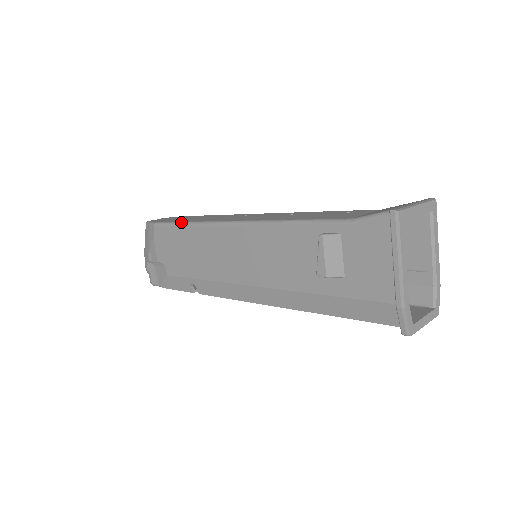
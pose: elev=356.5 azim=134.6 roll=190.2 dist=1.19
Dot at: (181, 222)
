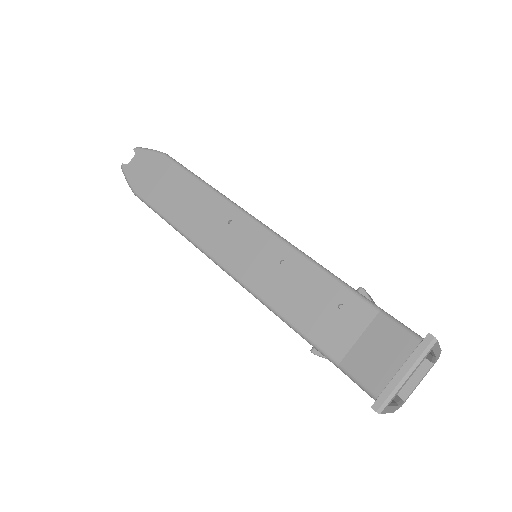
Dot at: (163, 218)
